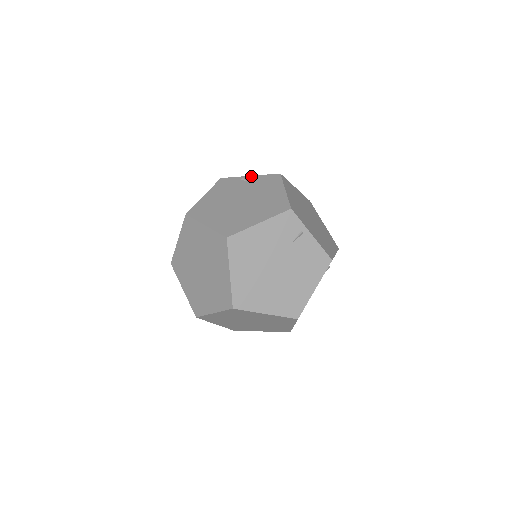
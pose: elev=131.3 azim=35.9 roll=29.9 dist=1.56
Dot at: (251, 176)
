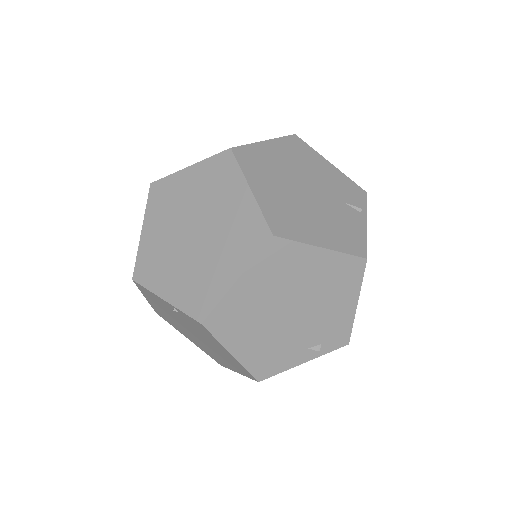
Dot at: occluded
